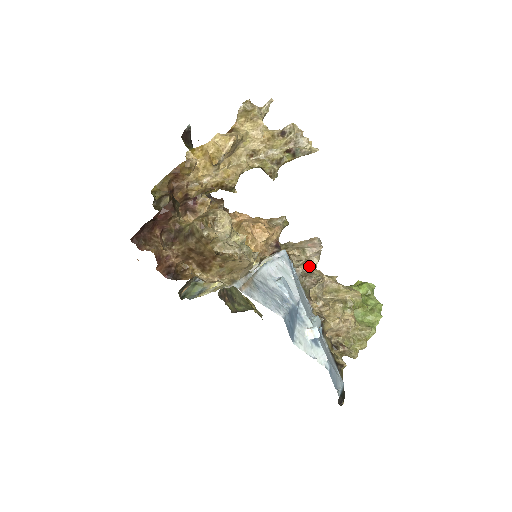
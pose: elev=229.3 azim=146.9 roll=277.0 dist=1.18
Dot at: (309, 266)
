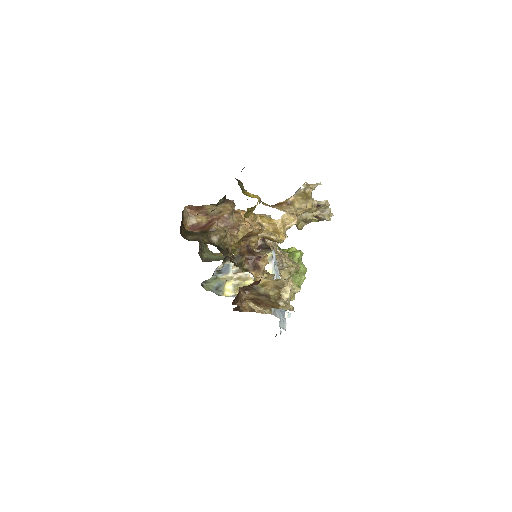
Dot at: occluded
